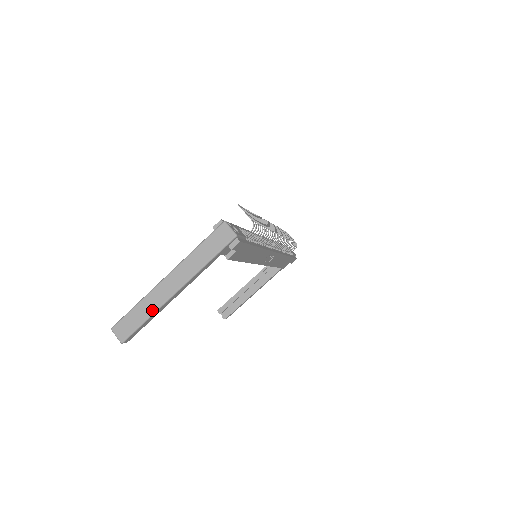
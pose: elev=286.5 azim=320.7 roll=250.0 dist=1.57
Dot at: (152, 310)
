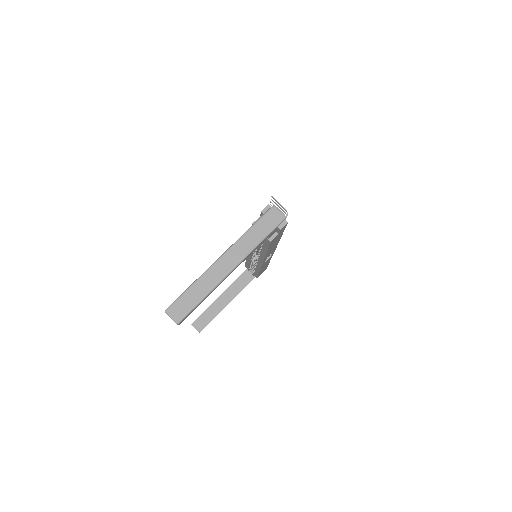
Dot at: (209, 288)
